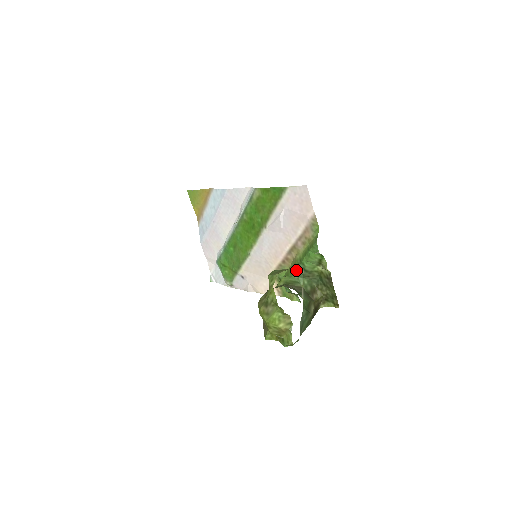
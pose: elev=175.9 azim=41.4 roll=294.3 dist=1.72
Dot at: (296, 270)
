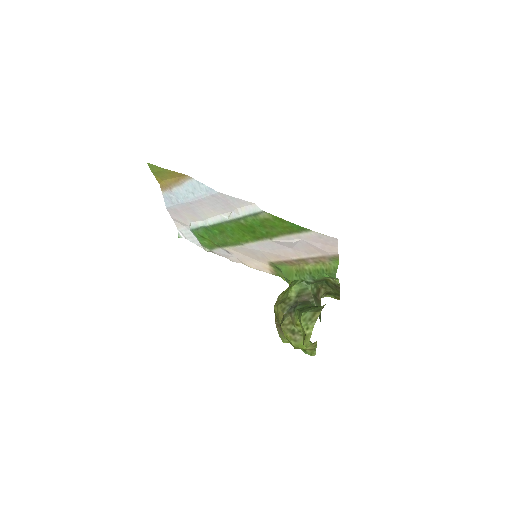
Dot at: (304, 278)
